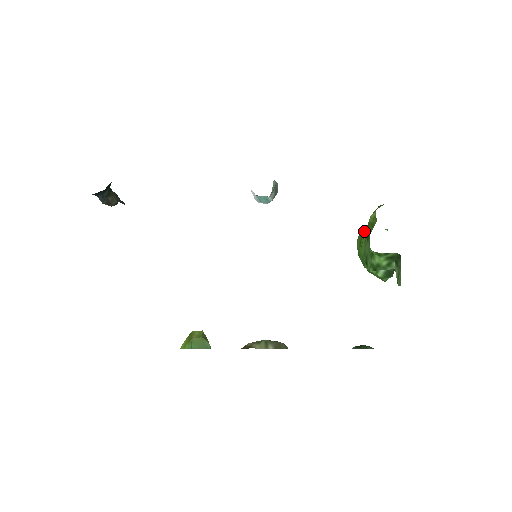
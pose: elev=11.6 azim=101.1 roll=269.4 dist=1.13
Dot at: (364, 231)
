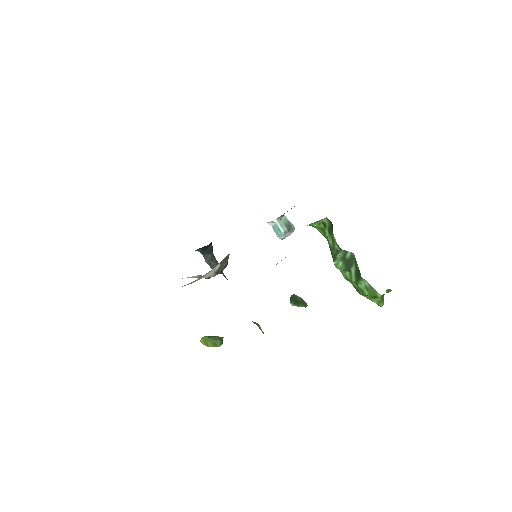
Dot at: occluded
